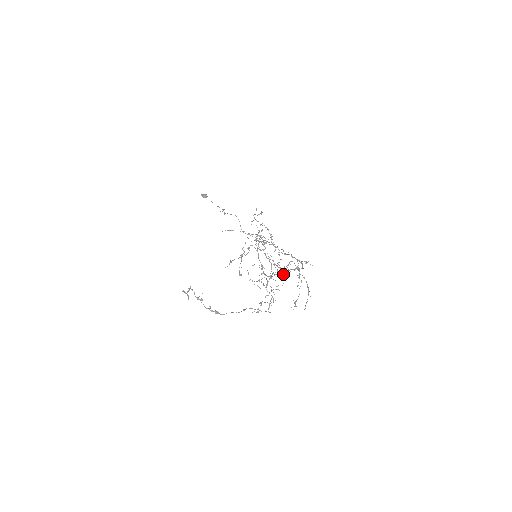
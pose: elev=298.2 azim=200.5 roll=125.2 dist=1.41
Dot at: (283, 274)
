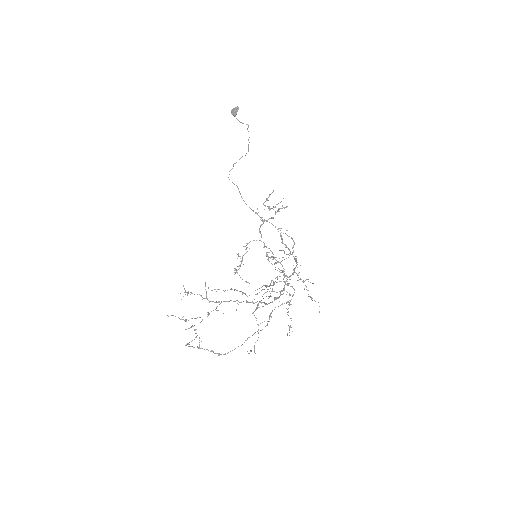
Dot at: (270, 296)
